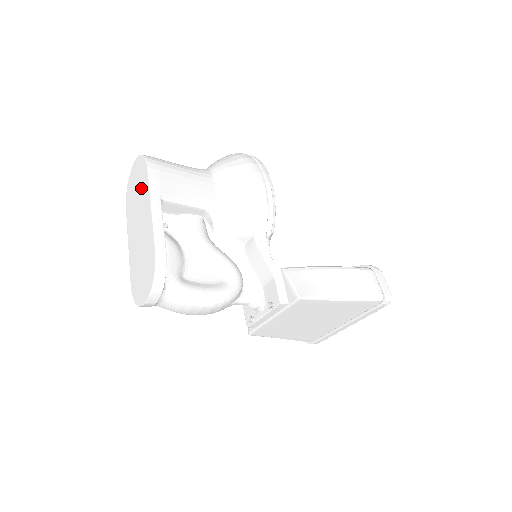
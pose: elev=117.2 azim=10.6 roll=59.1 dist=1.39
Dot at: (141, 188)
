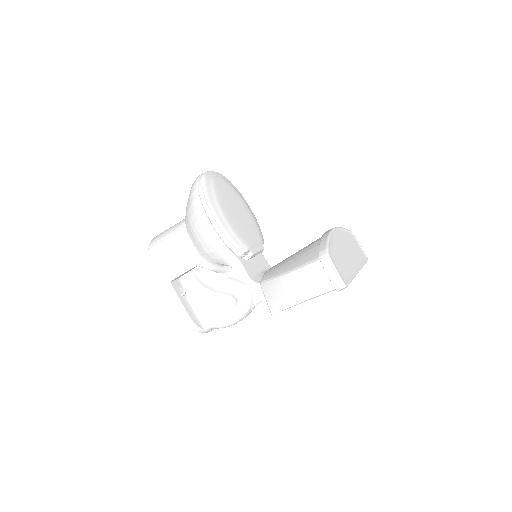
Dot at: occluded
